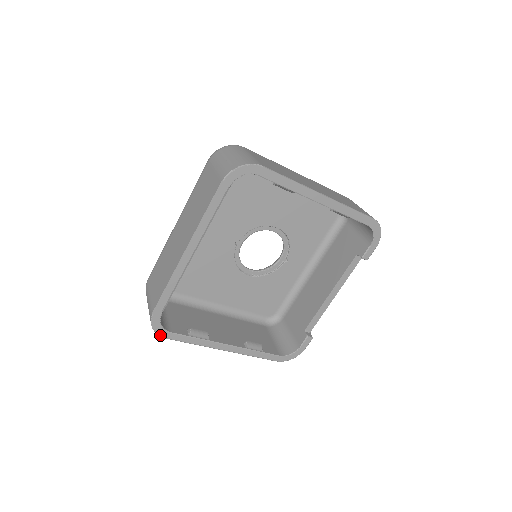
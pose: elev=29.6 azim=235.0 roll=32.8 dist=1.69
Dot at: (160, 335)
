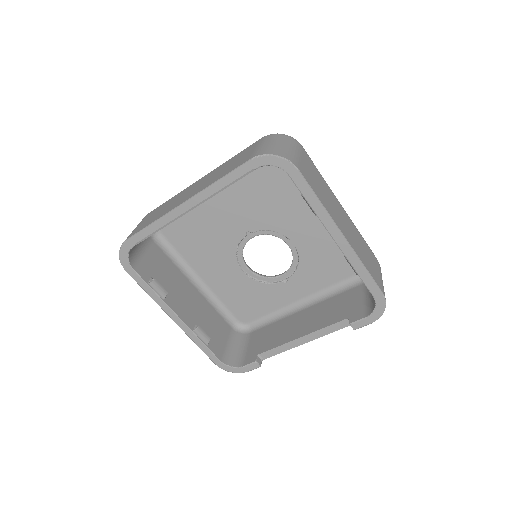
Dot at: (123, 265)
